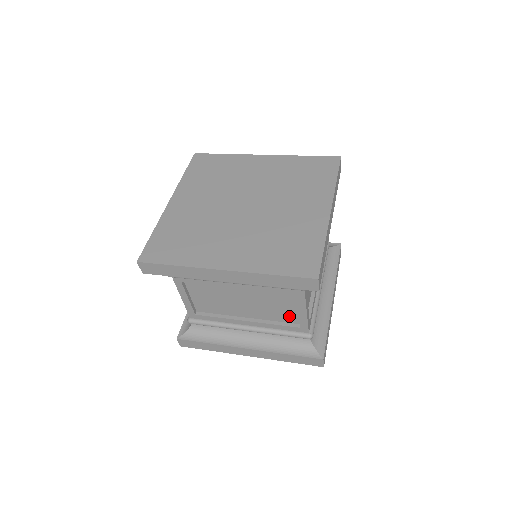
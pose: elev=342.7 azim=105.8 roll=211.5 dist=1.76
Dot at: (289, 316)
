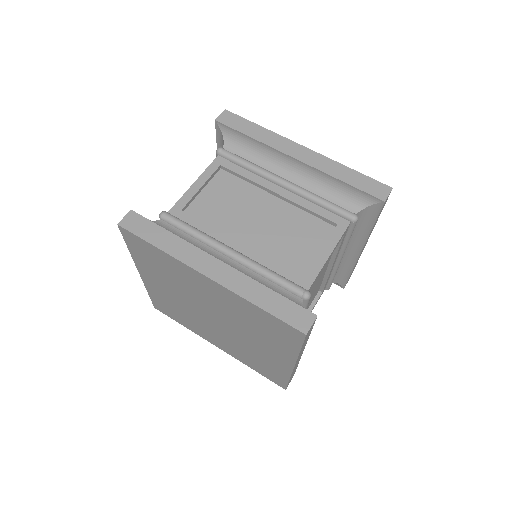
Dot at: occluded
